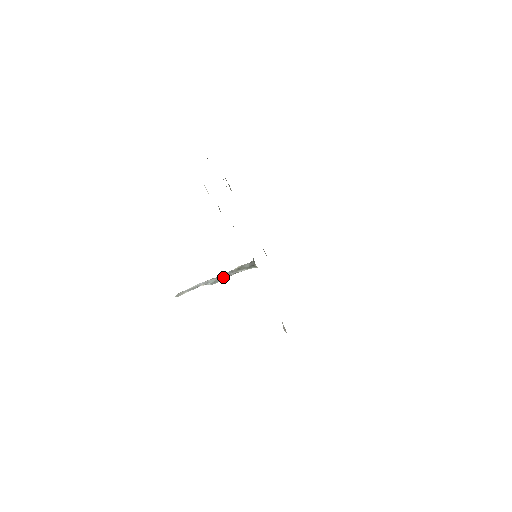
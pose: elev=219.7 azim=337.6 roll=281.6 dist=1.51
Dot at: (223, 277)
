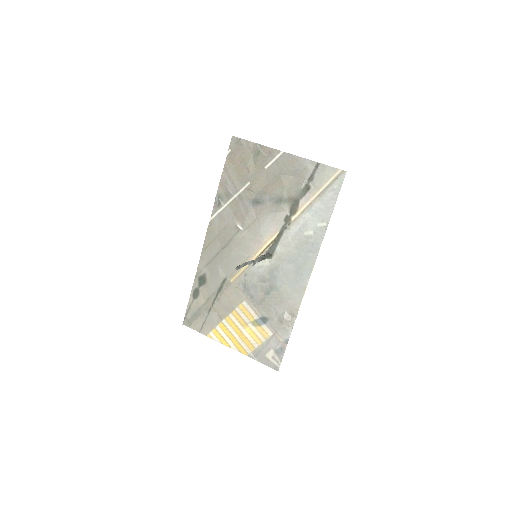
Dot at: (257, 261)
